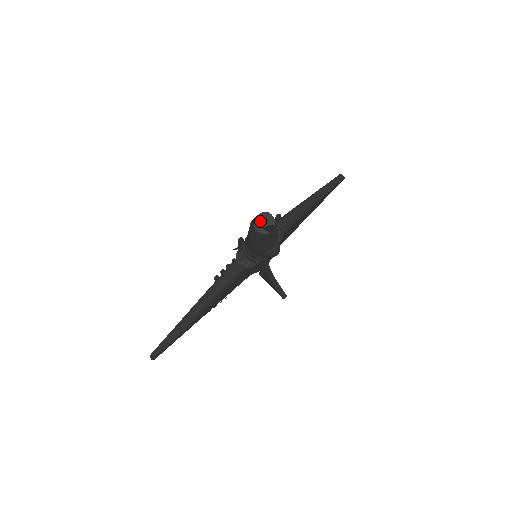
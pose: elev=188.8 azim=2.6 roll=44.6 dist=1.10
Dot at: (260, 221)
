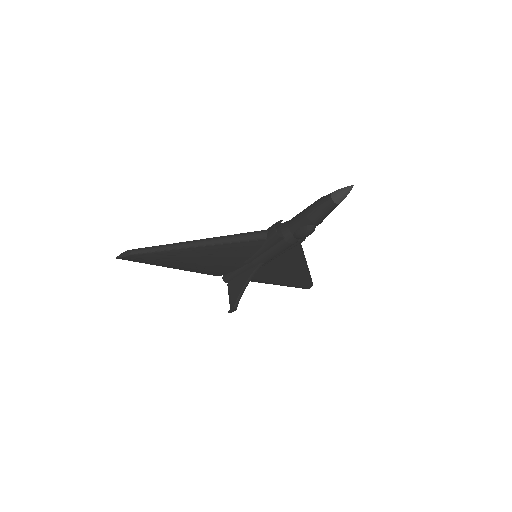
Dot at: (343, 189)
